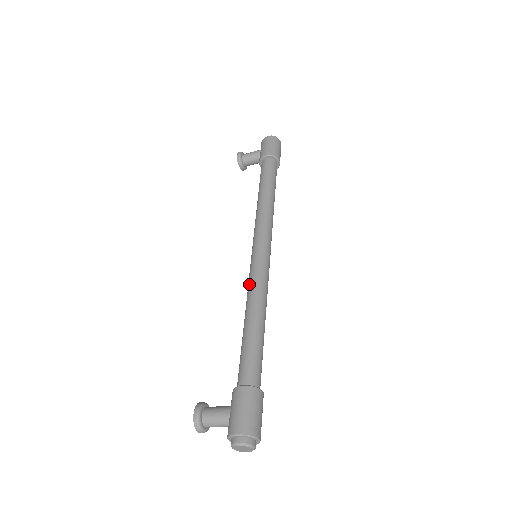
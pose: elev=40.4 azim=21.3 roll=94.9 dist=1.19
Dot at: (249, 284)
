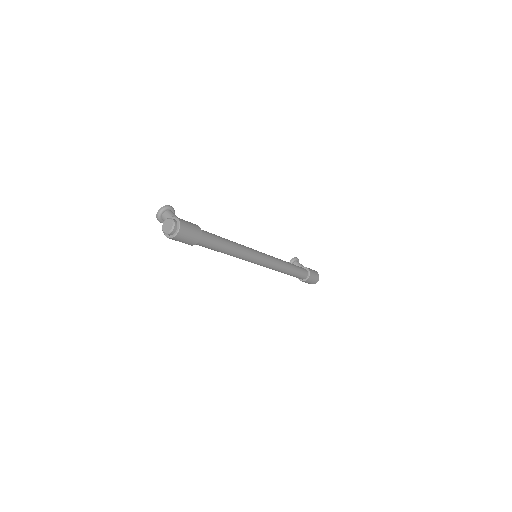
Dot at: (243, 245)
